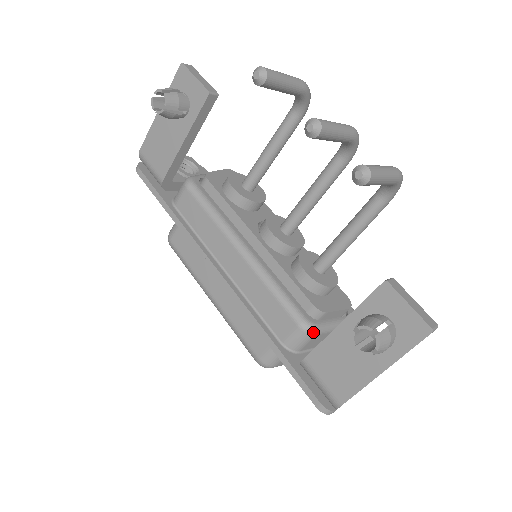
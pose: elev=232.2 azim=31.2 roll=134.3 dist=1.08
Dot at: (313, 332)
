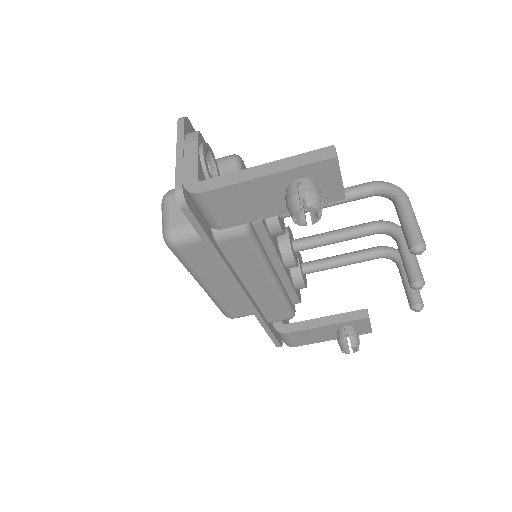
Dot at: occluded
